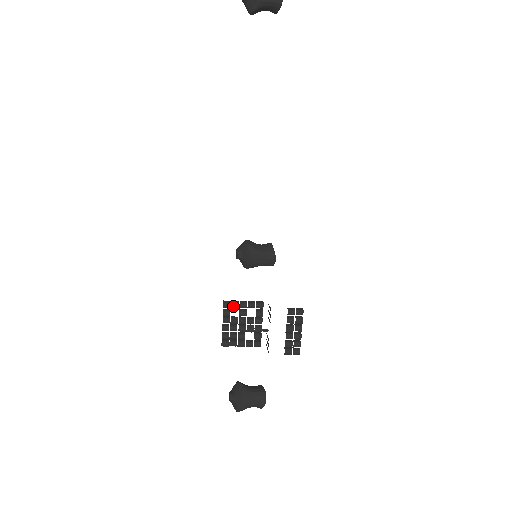
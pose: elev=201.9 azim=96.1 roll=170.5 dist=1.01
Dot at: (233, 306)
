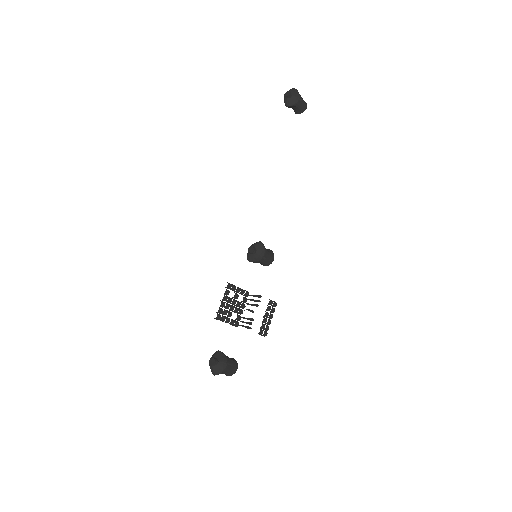
Dot at: (233, 288)
